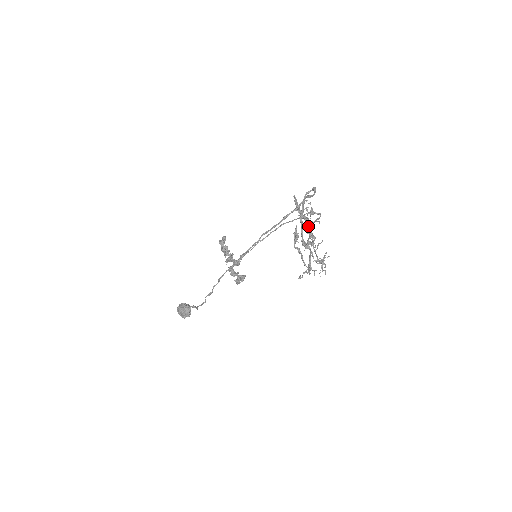
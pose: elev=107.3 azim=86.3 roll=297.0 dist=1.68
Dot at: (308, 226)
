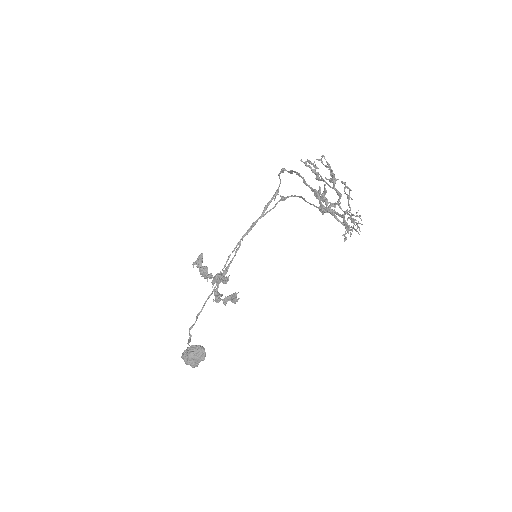
Dot at: (333, 182)
